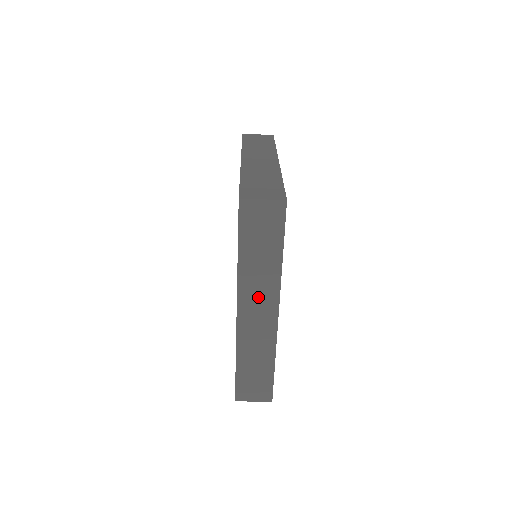
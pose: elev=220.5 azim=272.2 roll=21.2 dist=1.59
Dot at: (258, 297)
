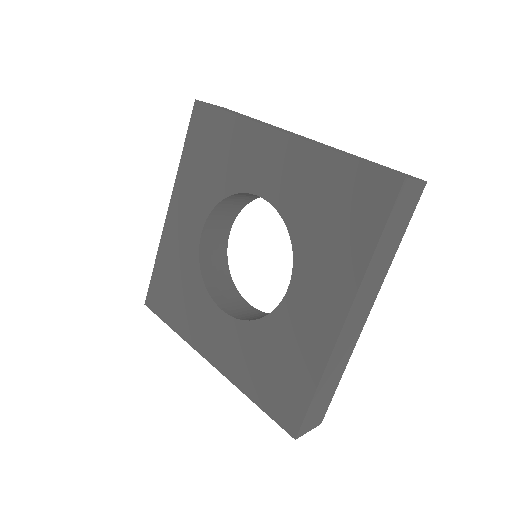
Dot at: (366, 298)
